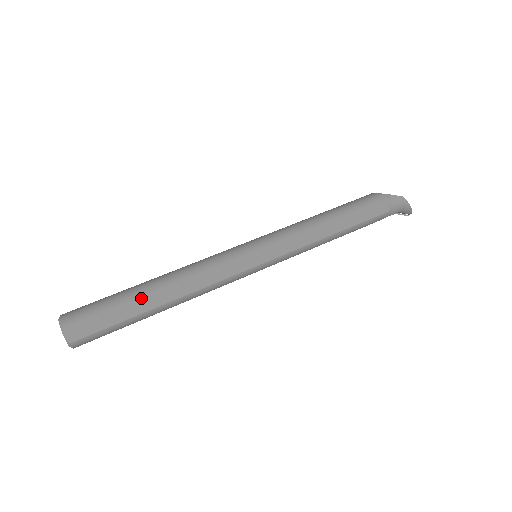
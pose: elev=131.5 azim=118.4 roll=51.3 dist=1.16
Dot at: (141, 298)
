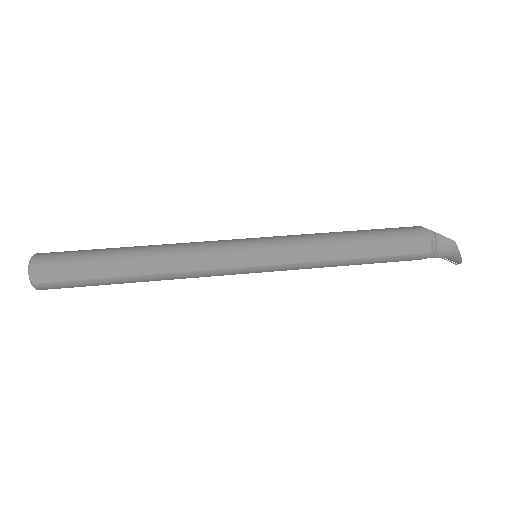
Dot at: (115, 262)
